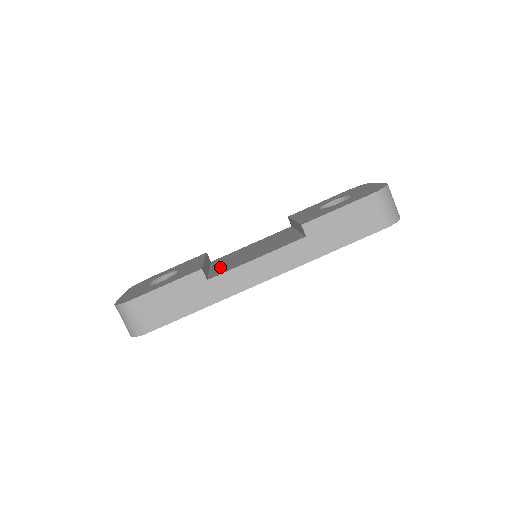
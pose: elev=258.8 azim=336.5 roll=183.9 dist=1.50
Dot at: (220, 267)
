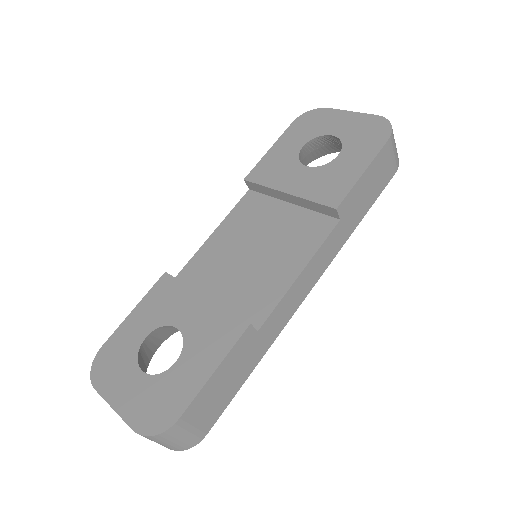
Dot at: (234, 296)
